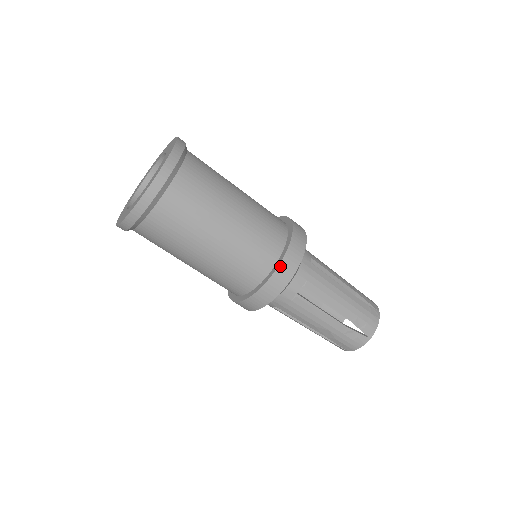
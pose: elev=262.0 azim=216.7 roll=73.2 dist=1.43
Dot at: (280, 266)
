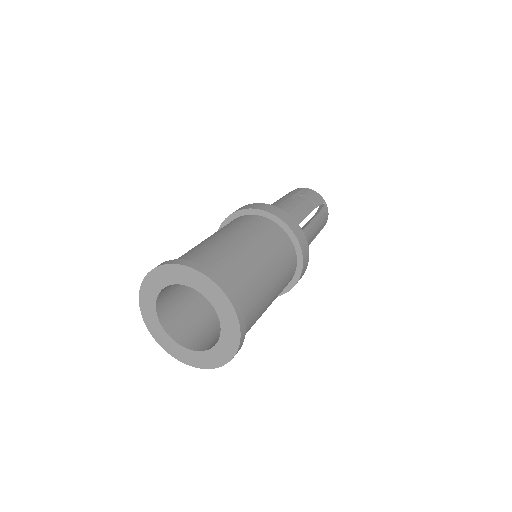
Dot at: (301, 275)
